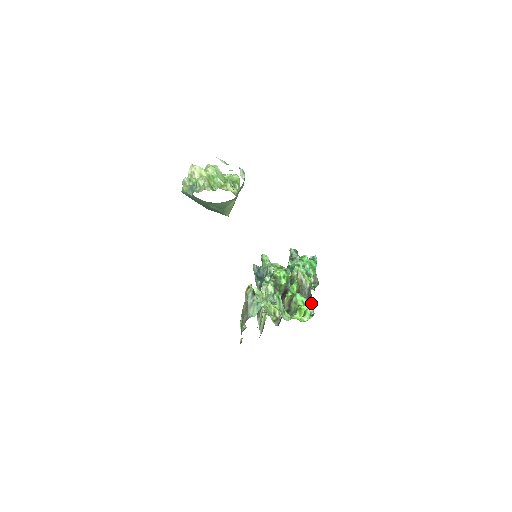
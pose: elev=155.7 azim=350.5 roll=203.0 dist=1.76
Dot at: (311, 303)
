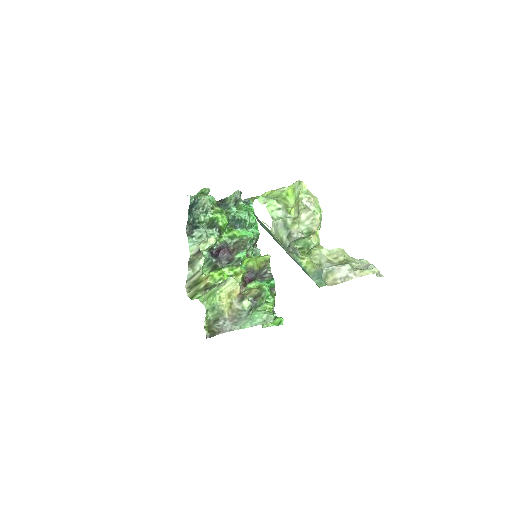
Dot at: occluded
